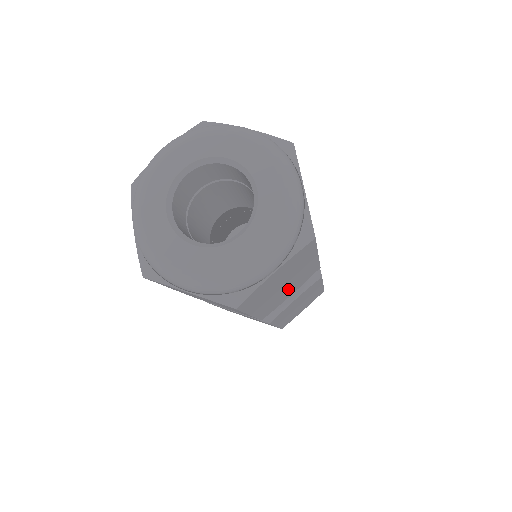
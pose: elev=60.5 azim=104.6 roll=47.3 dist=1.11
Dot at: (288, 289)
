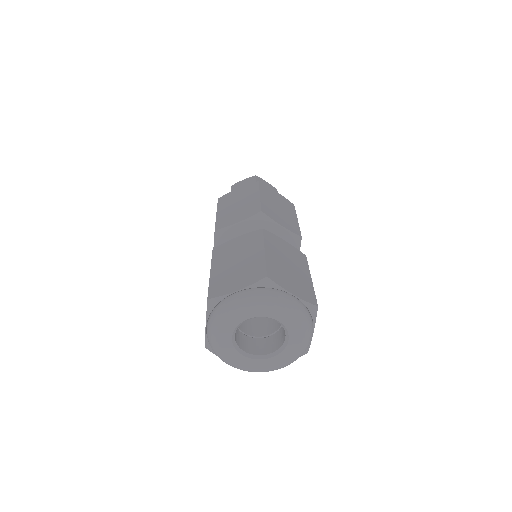
Dot at: occluded
